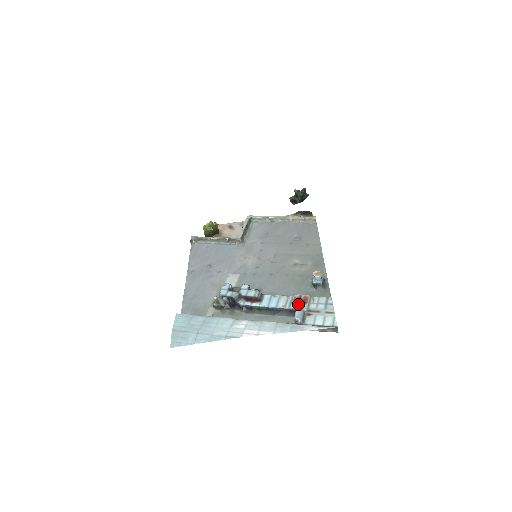
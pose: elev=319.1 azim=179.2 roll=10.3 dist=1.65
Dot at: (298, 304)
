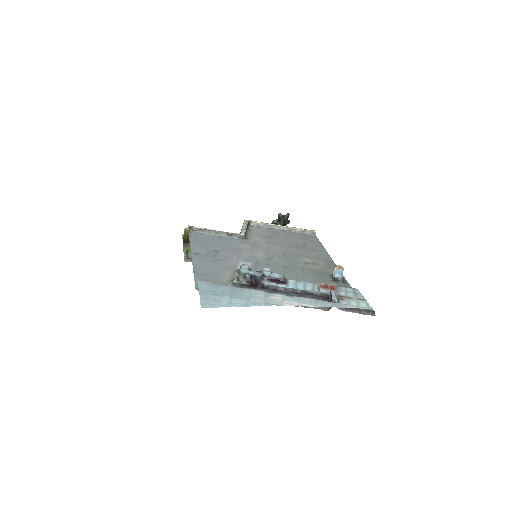
Dot at: (327, 290)
